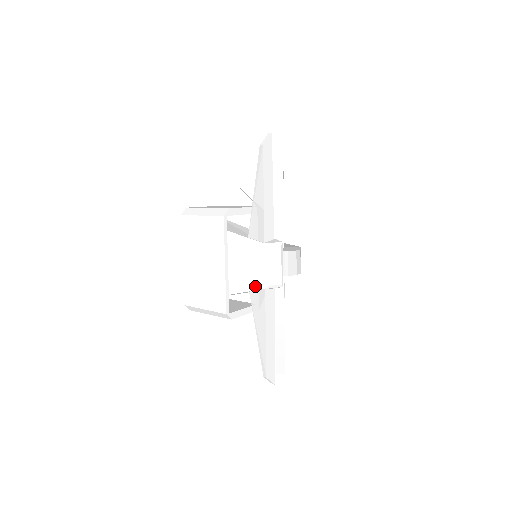
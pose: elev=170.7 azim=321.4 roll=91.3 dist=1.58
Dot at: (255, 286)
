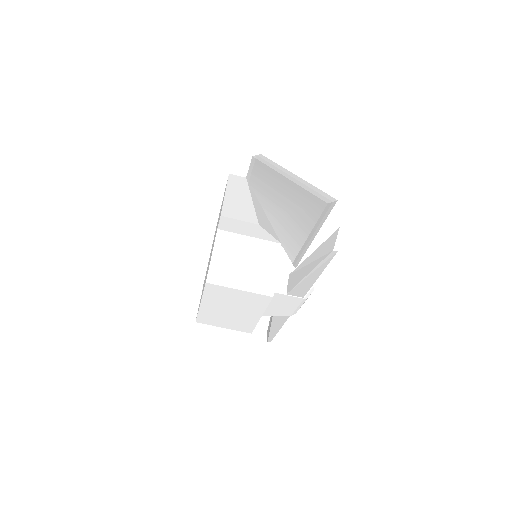
Dot at: (281, 314)
